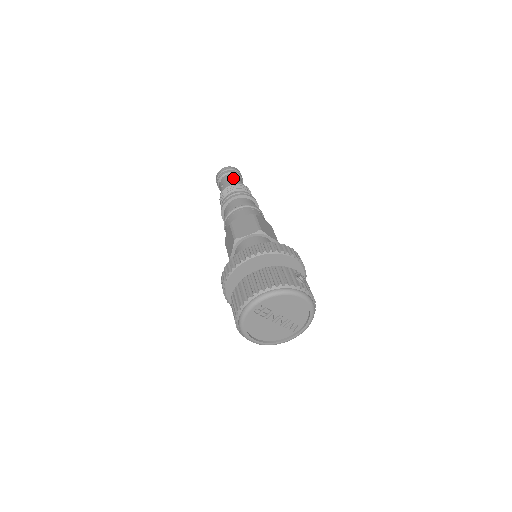
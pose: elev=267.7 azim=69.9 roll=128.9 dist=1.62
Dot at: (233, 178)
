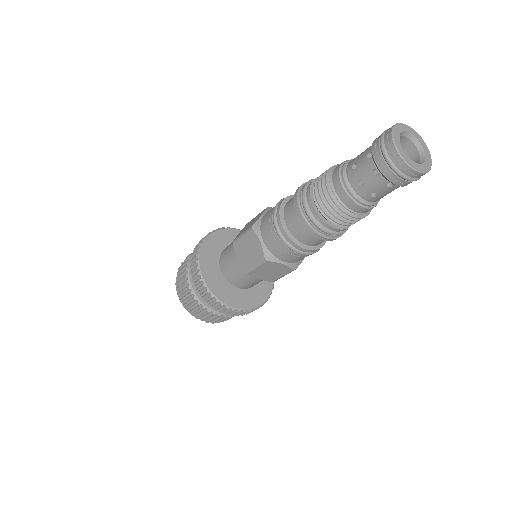
Dot at: (383, 196)
